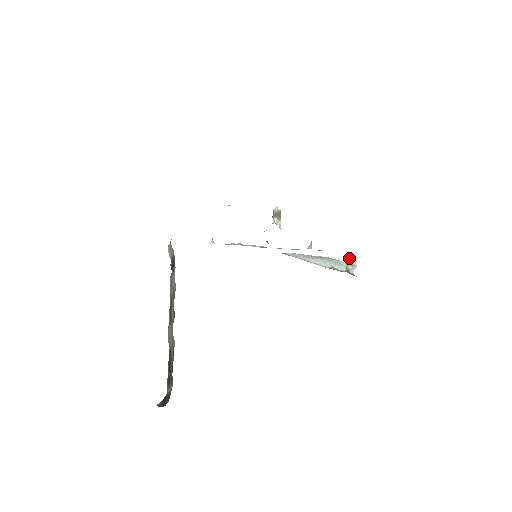
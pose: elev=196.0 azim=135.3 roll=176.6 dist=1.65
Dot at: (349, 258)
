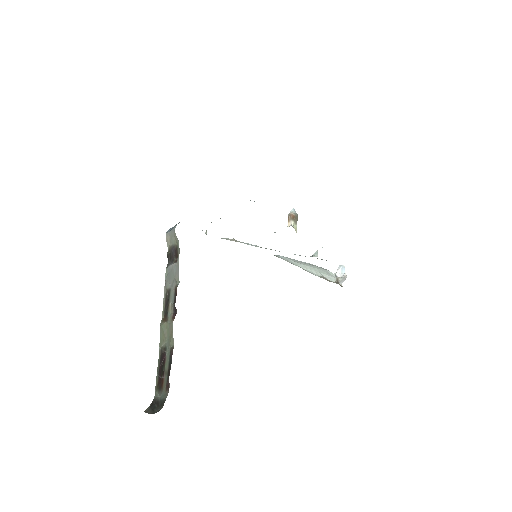
Dot at: (339, 269)
